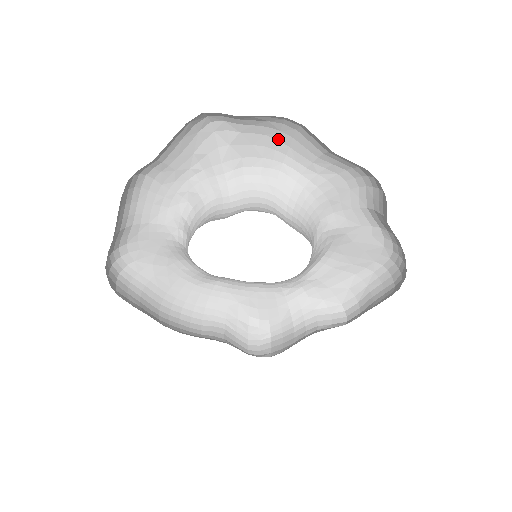
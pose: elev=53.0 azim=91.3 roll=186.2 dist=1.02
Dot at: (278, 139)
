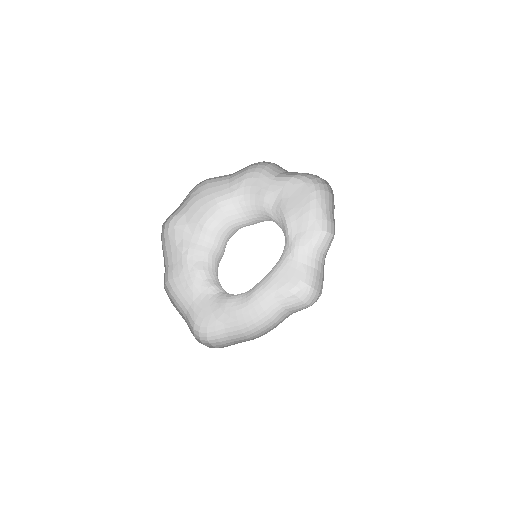
Dot at: (203, 196)
